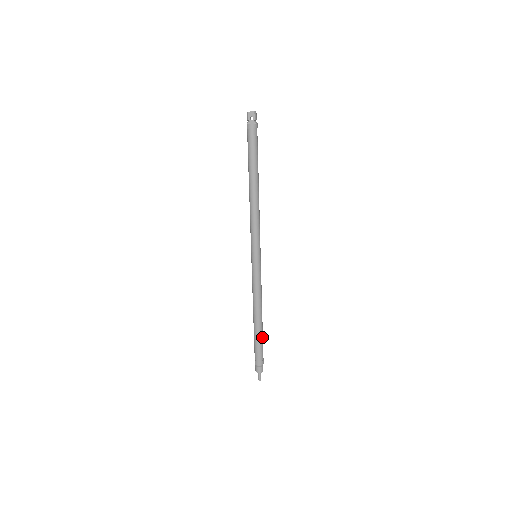
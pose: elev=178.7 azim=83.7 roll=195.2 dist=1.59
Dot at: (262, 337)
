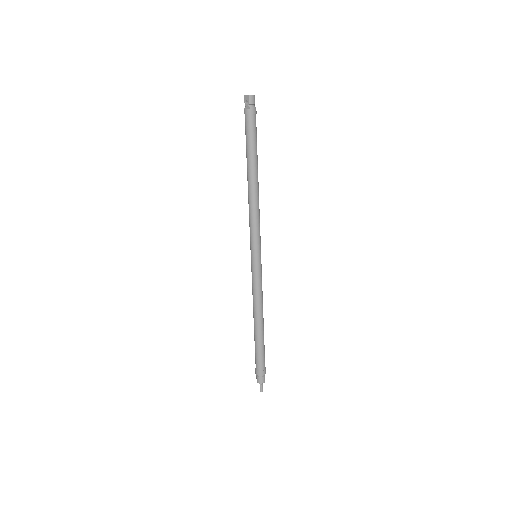
Dot at: (261, 346)
